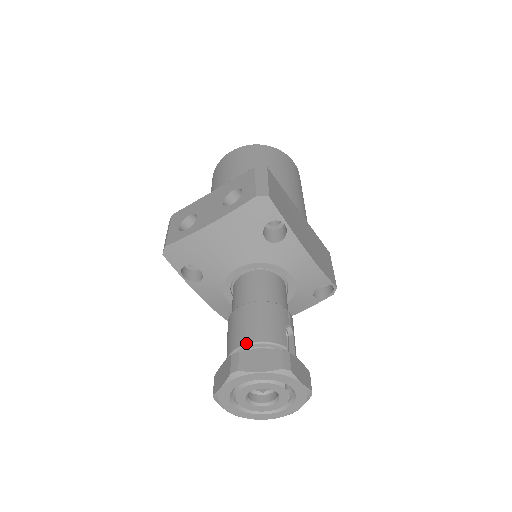
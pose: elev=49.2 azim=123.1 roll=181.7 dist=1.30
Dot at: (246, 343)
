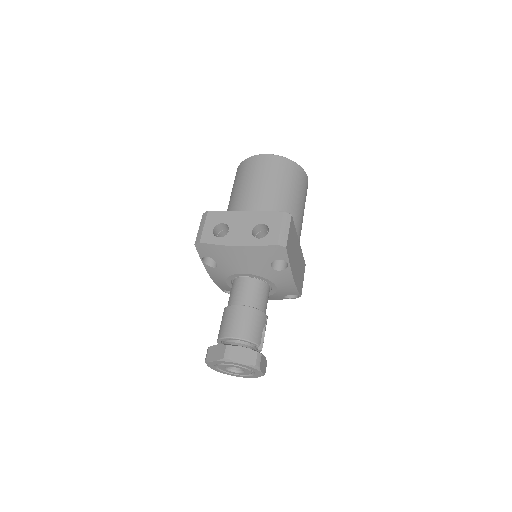
Dot at: (237, 337)
